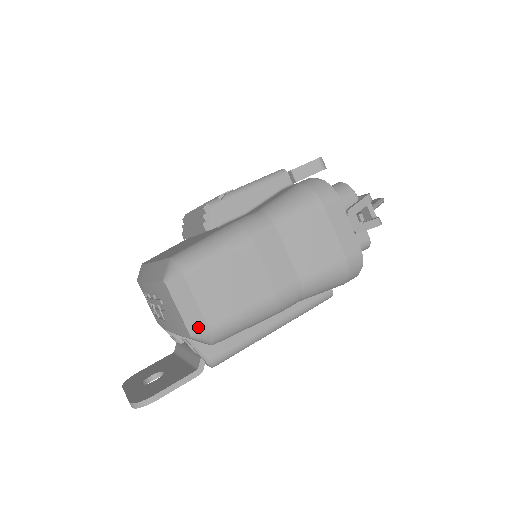
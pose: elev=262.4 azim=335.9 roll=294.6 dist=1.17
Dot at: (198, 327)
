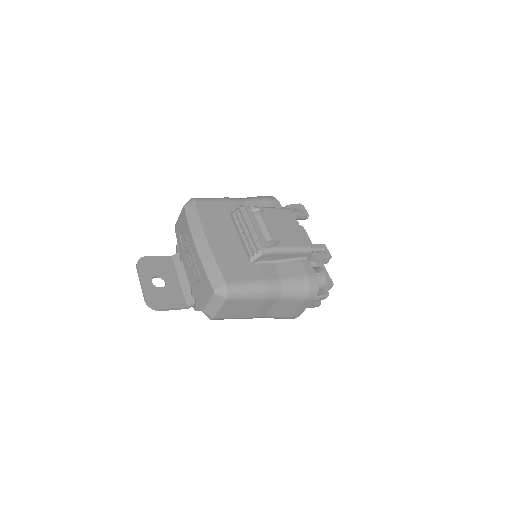
Dot at: (210, 314)
